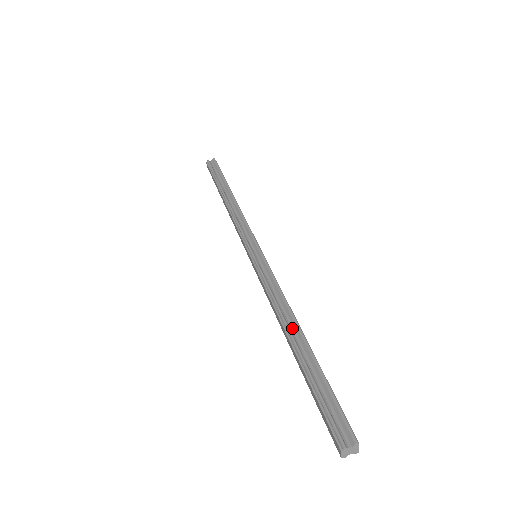
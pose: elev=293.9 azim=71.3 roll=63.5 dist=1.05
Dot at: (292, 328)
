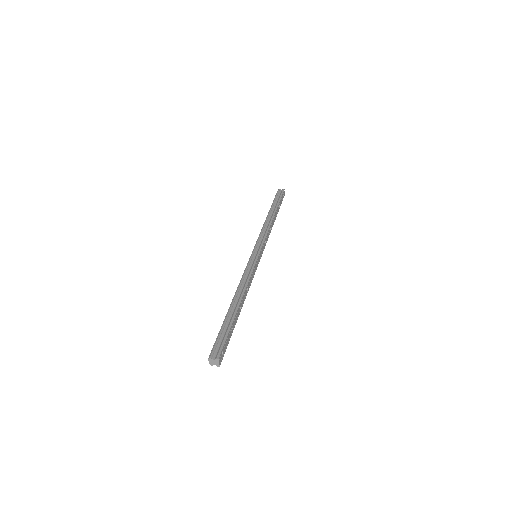
Dot at: (238, 299)
